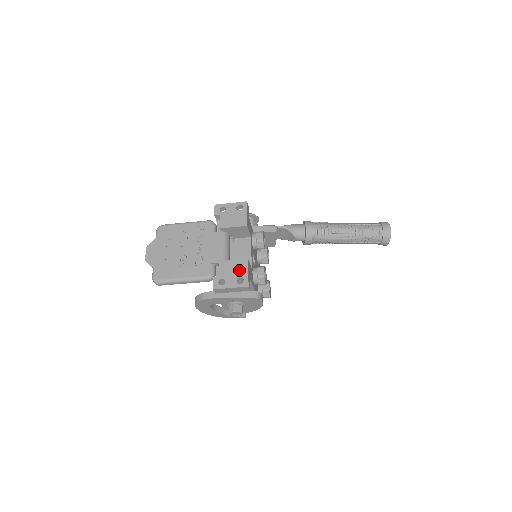
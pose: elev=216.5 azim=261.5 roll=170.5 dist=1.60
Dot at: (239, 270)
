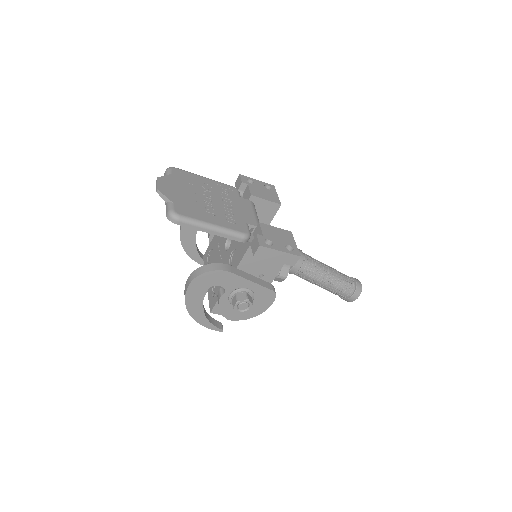
Dot at: (285, 238)
